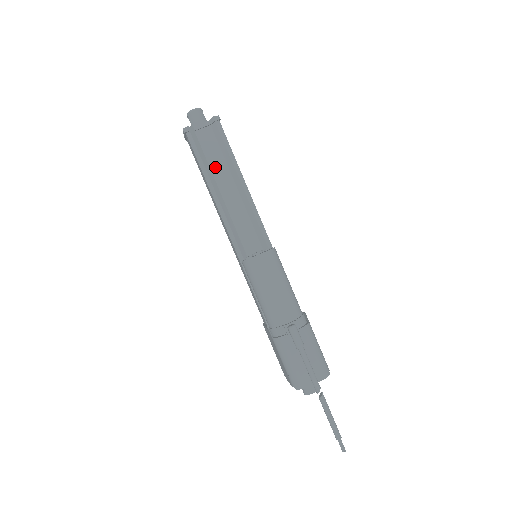
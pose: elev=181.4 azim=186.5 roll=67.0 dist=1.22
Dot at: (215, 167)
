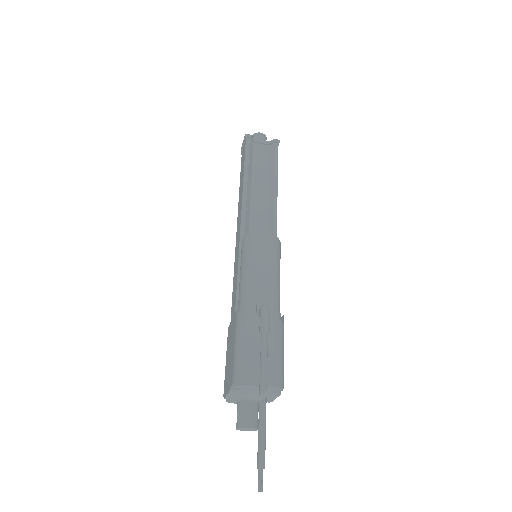
Dot at: (257, 172)
